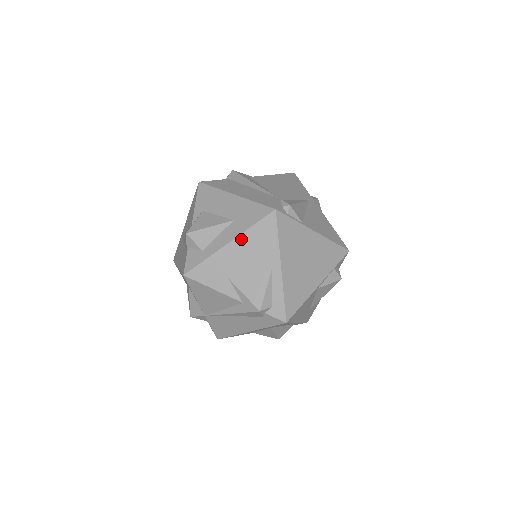
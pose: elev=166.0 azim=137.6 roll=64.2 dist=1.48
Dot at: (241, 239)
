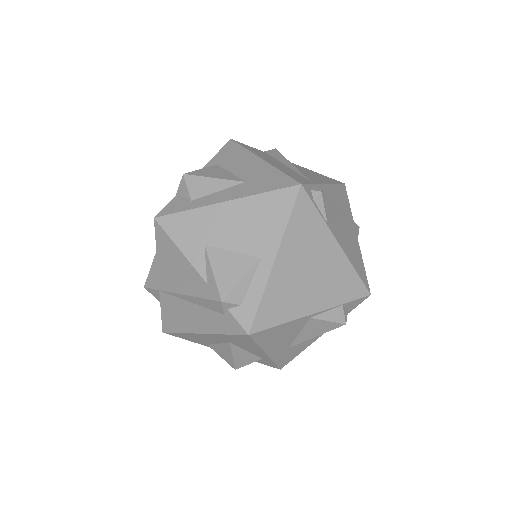
Dot at: (242, 203)
